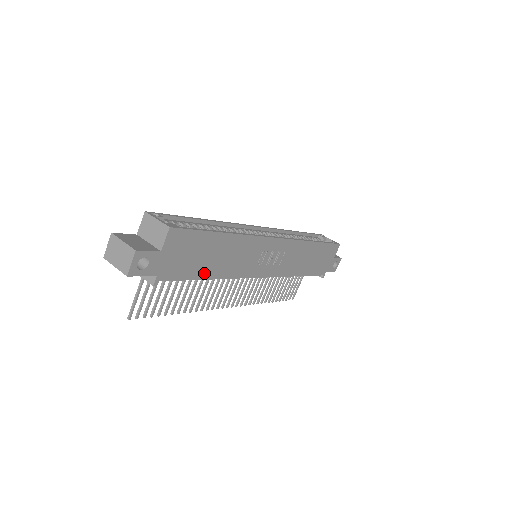
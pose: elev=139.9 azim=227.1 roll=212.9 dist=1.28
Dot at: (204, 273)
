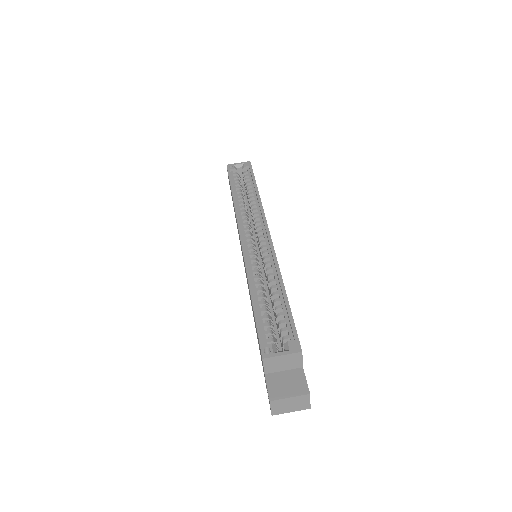
Dot at: occluded
